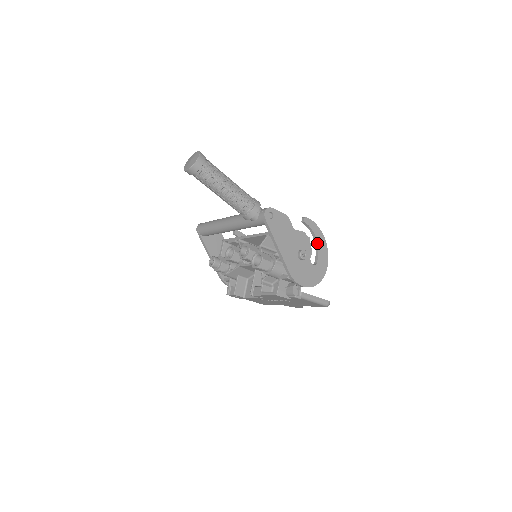
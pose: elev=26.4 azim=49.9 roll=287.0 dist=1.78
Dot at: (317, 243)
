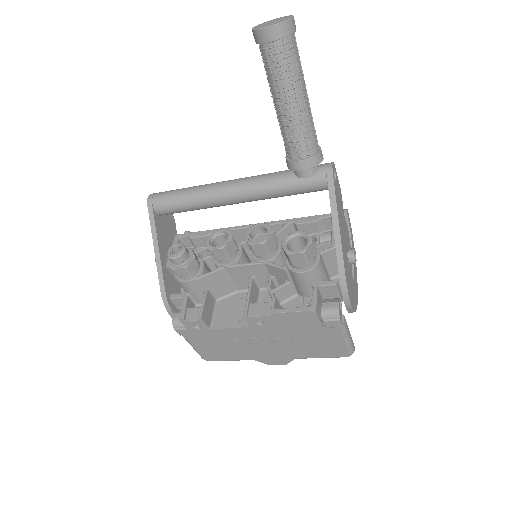
Dot at: occluded
